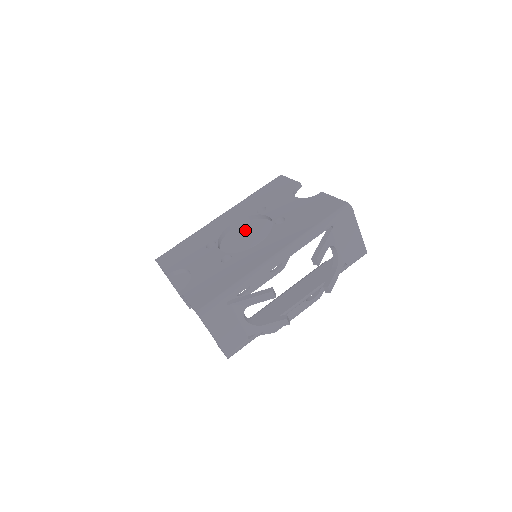
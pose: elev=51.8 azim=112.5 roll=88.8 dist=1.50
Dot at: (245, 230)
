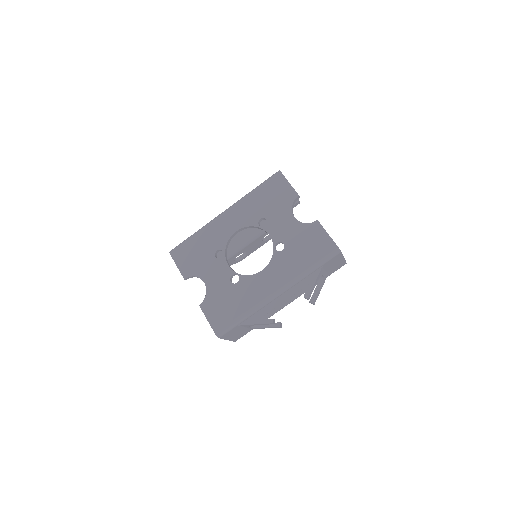
Dot at: occluded
